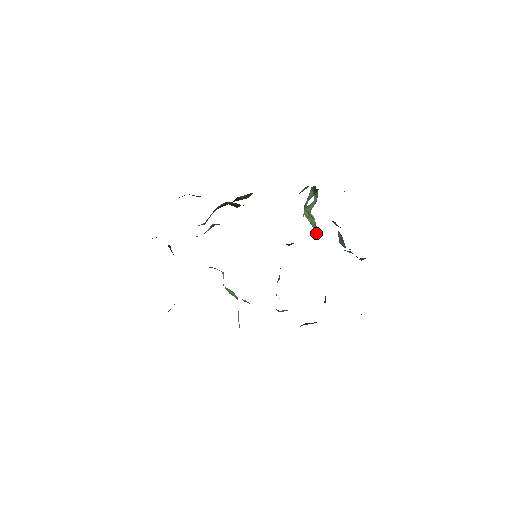
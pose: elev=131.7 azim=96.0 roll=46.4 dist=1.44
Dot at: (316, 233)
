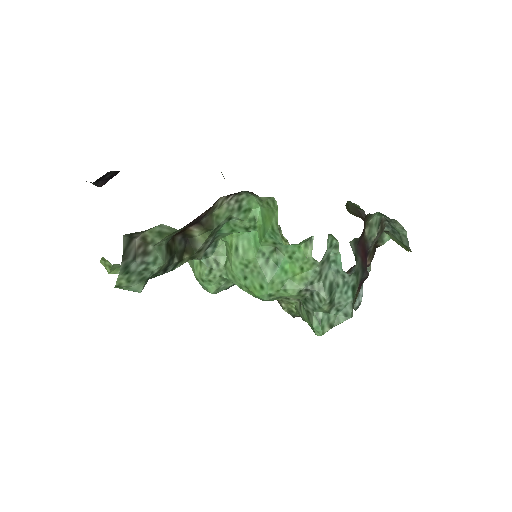
Dot at: occluded
